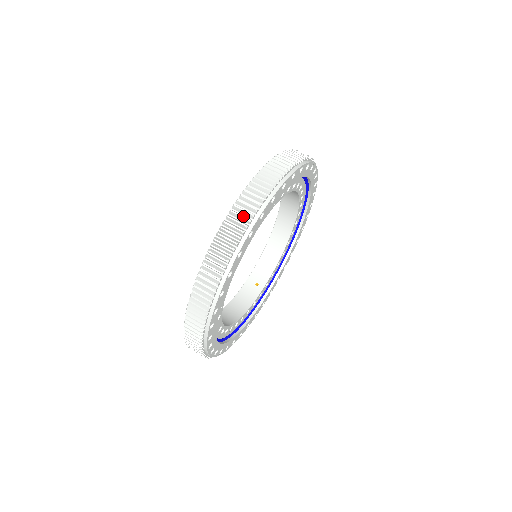
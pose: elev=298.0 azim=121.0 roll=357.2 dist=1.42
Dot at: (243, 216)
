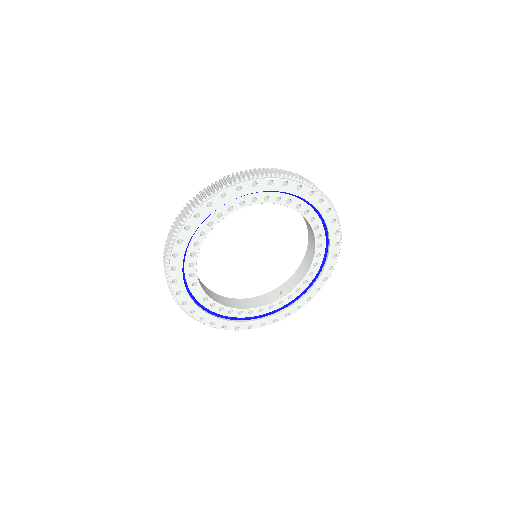
Dot at: (195, 201)
